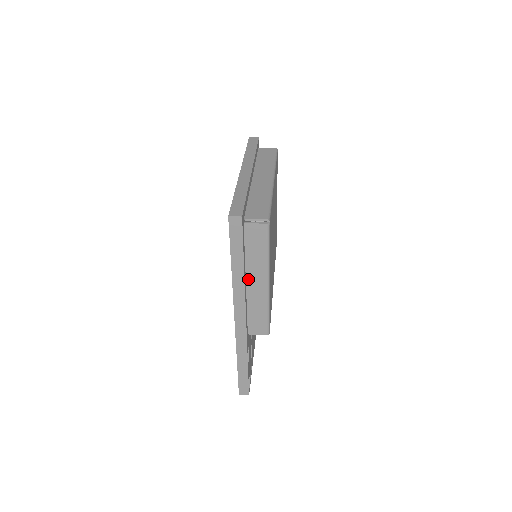
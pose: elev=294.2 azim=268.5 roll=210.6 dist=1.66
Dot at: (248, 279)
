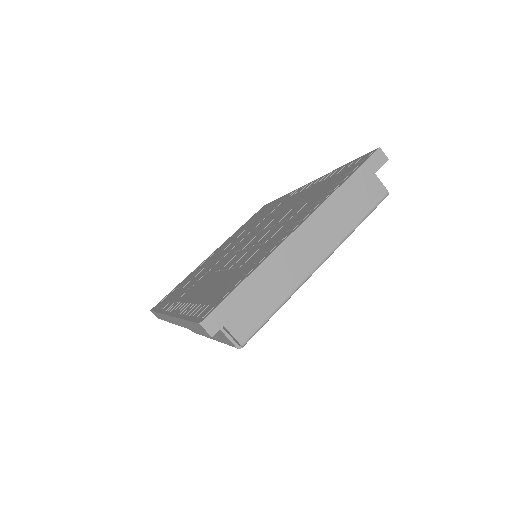
Dot at: occluded
